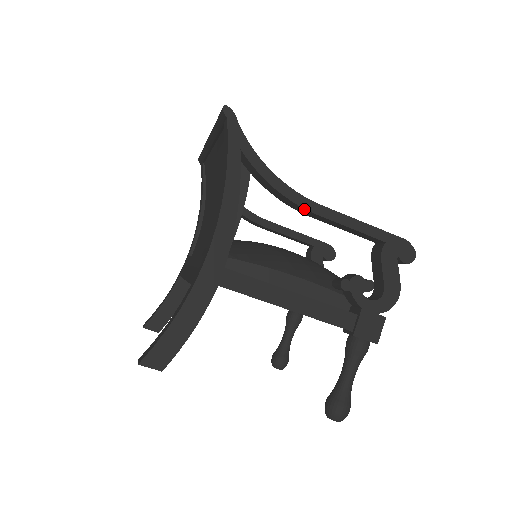
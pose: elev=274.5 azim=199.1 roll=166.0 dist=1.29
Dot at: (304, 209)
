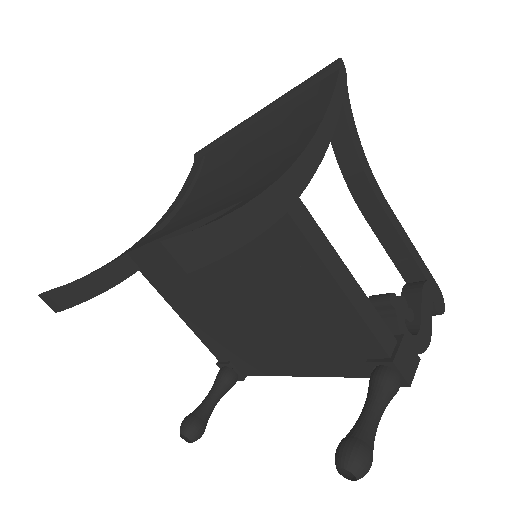
Dot at: (375, 198)
